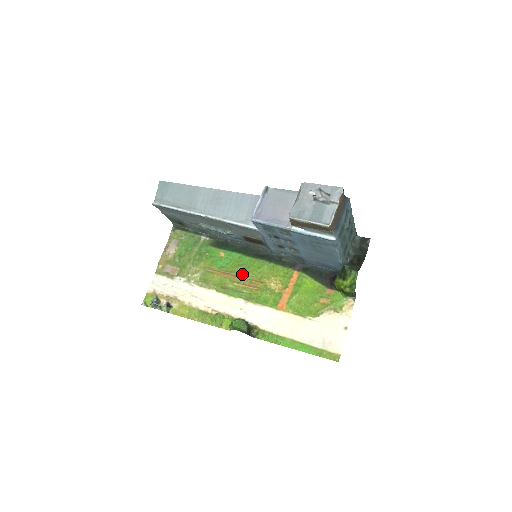
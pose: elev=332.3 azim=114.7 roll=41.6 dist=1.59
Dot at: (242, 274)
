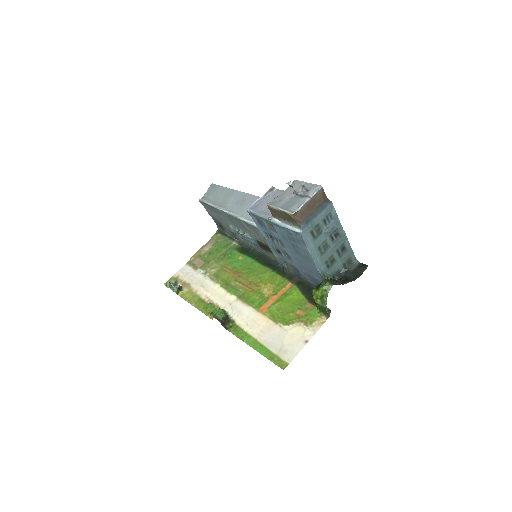
Dot at: (246, 276)
